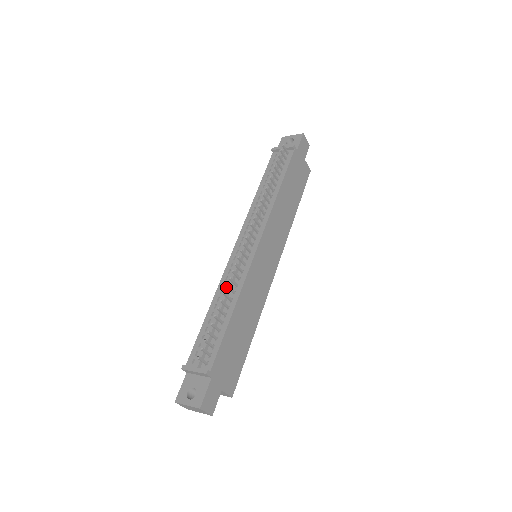
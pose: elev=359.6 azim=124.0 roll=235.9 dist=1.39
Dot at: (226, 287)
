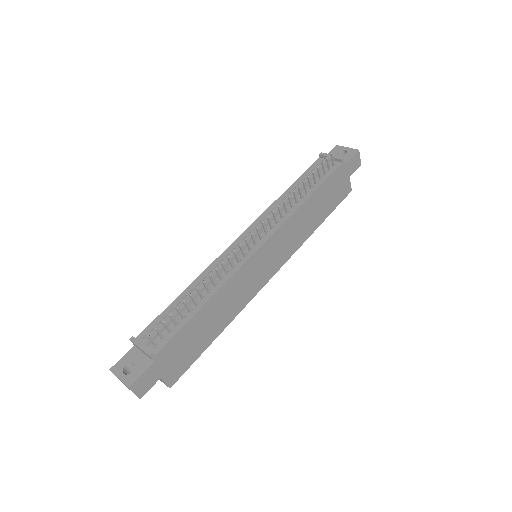
Dot at: occluded
